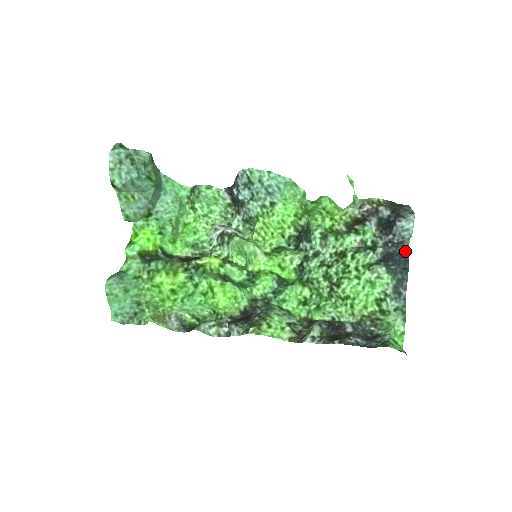
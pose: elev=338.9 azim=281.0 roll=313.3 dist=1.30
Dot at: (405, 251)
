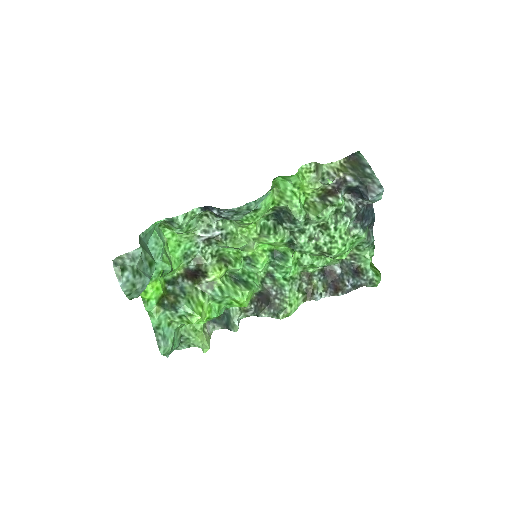
Dot at: (370, 204)
